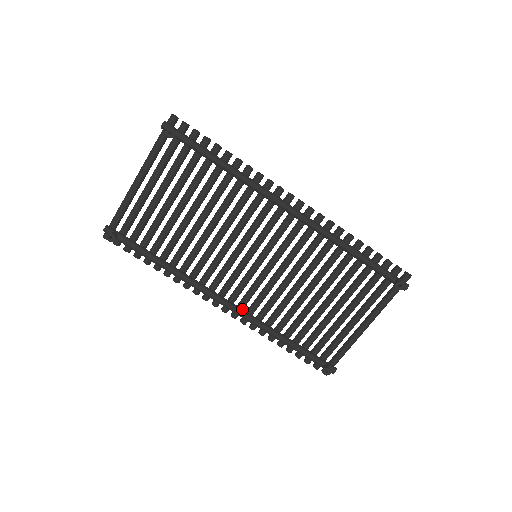
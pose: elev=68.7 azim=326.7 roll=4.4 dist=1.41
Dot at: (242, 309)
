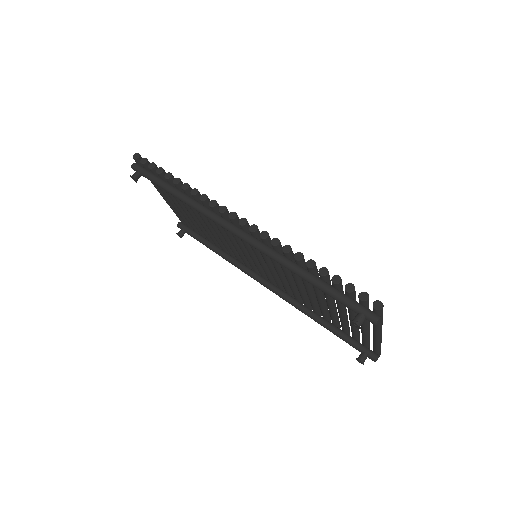
Dot at: (279, 291)
